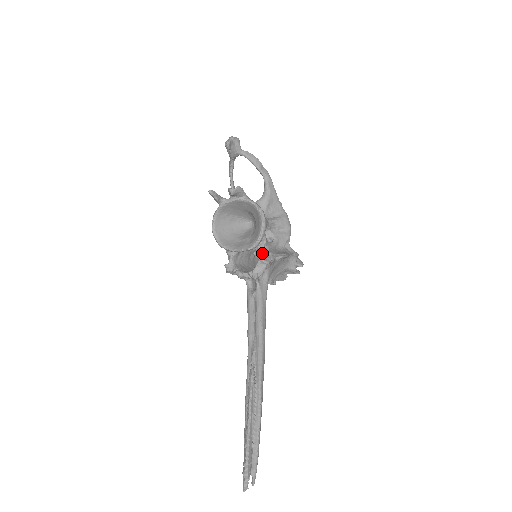
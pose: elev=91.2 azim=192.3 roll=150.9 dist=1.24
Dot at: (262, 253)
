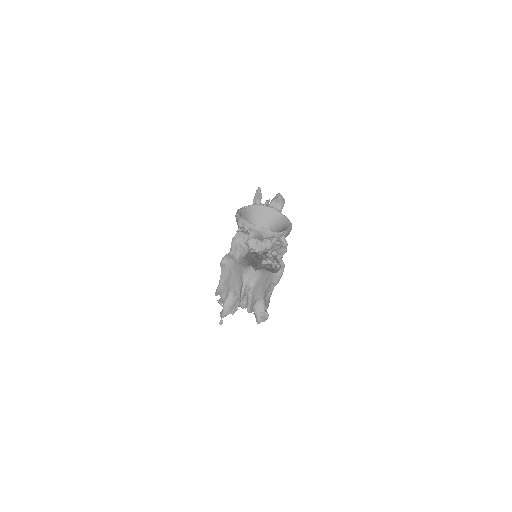
Dot at: occluded
